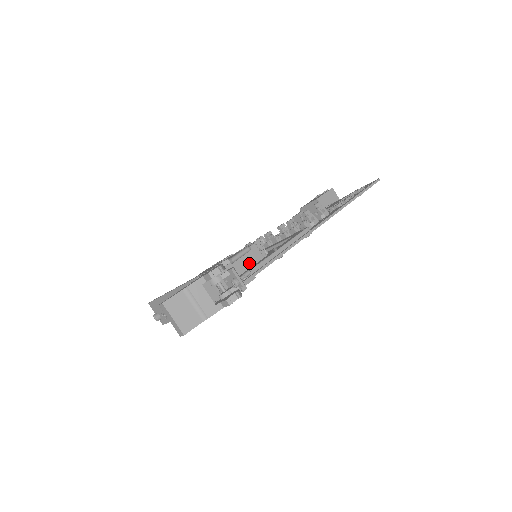
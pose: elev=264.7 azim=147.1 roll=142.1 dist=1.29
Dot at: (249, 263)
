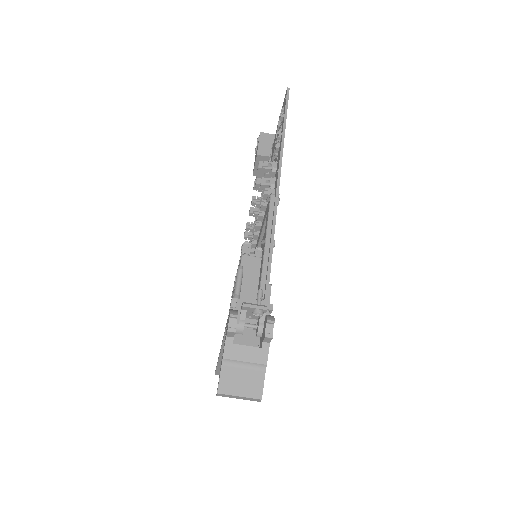
Dot at: (254, 276)
